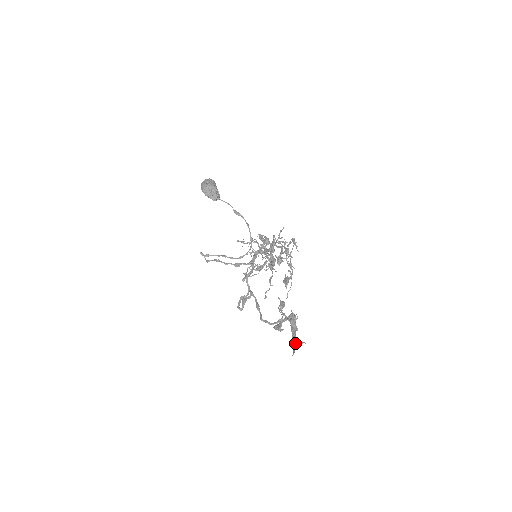
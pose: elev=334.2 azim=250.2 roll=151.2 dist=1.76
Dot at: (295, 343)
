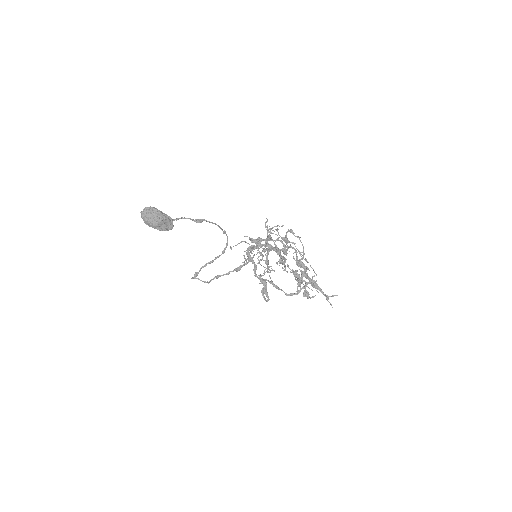
Dot at: (328, 298)
